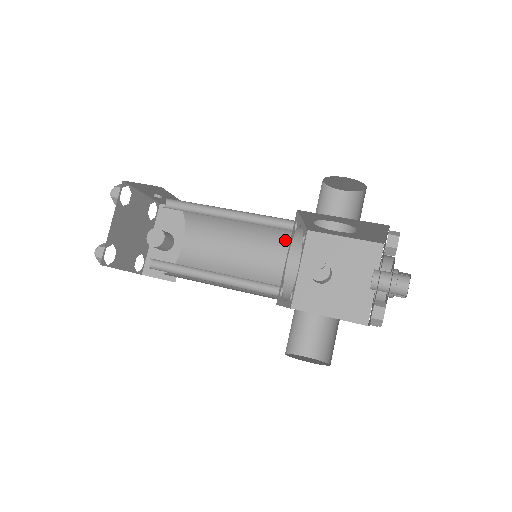
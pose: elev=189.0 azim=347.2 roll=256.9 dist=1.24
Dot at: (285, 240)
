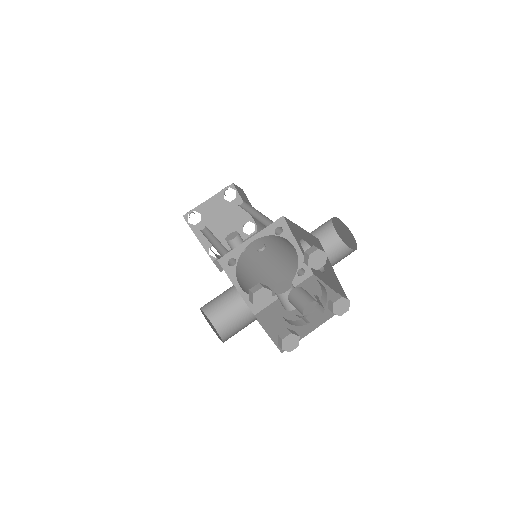
Dot at: (290, 267)
